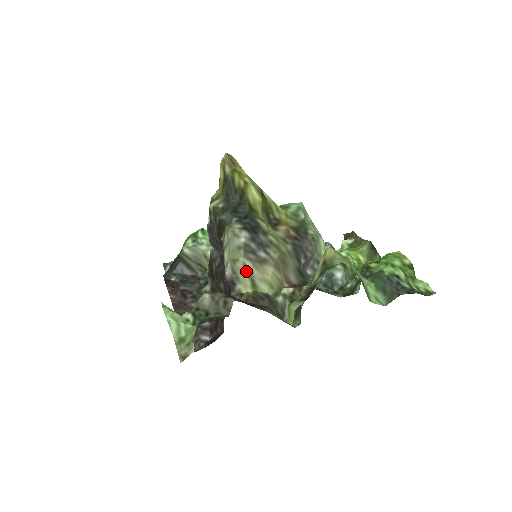
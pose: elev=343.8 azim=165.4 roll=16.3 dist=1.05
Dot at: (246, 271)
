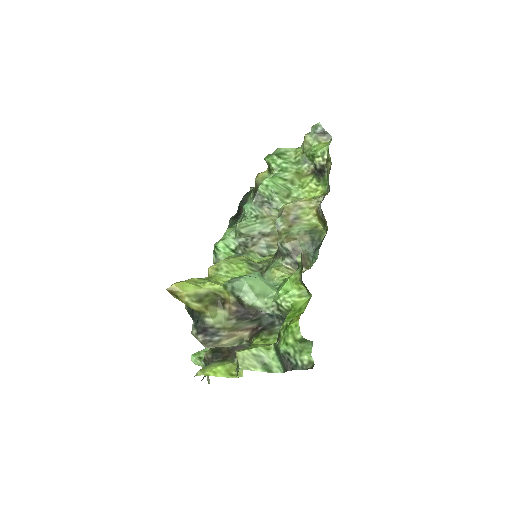
Dot at: (213, 347)
